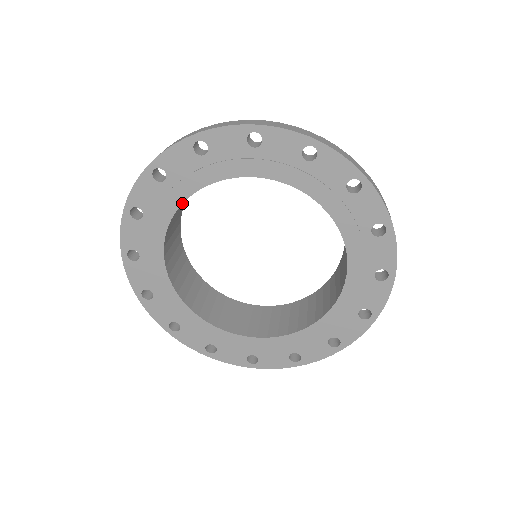
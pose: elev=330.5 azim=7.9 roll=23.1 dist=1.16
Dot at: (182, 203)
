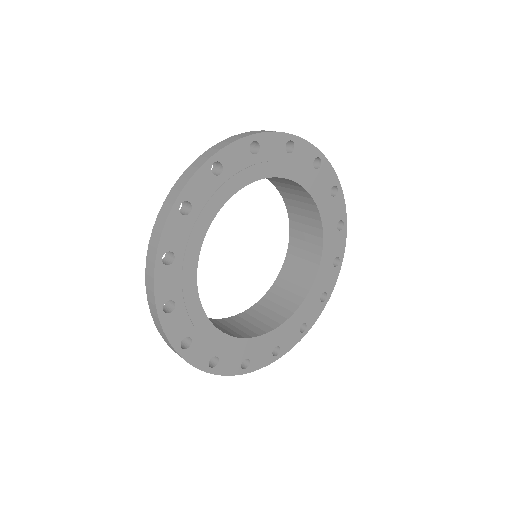
Dot at: (281, 177)
